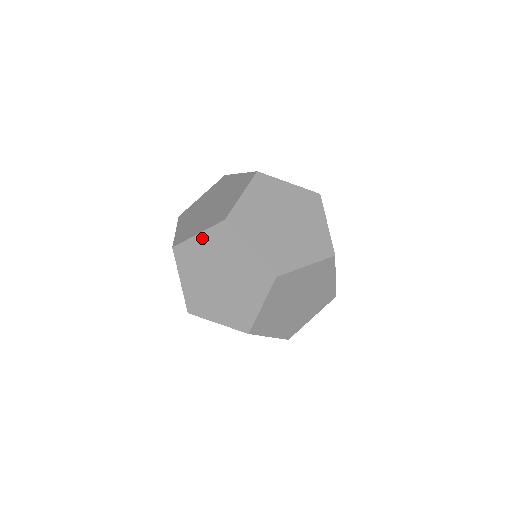
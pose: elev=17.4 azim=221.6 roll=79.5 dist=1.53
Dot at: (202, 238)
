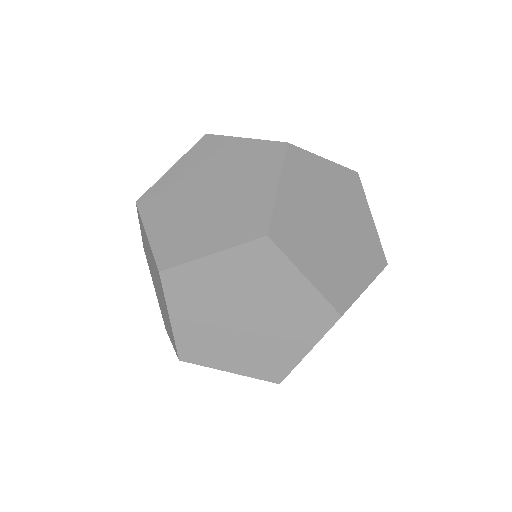
Dot at: (219, 260)
